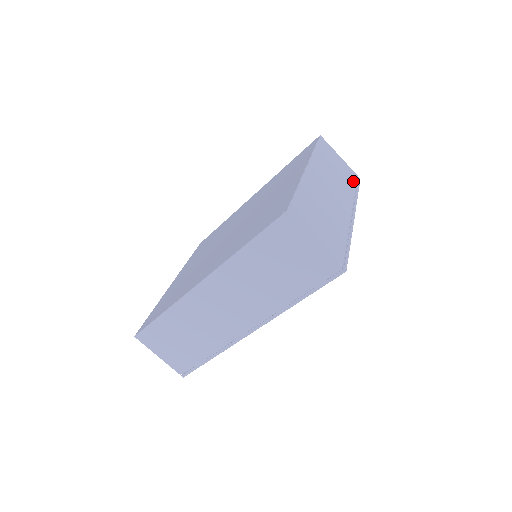
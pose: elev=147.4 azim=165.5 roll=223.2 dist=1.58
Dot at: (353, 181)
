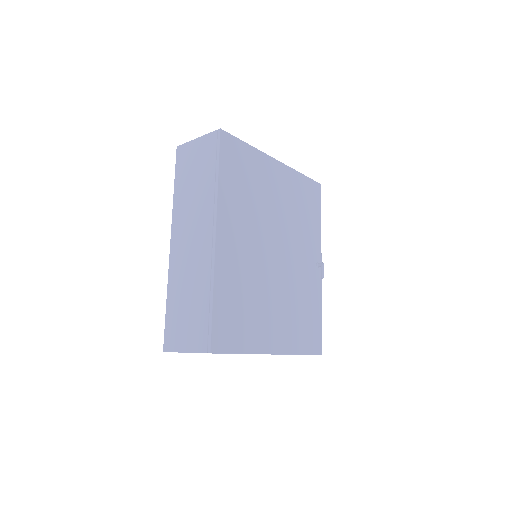
Dot at: occluded
